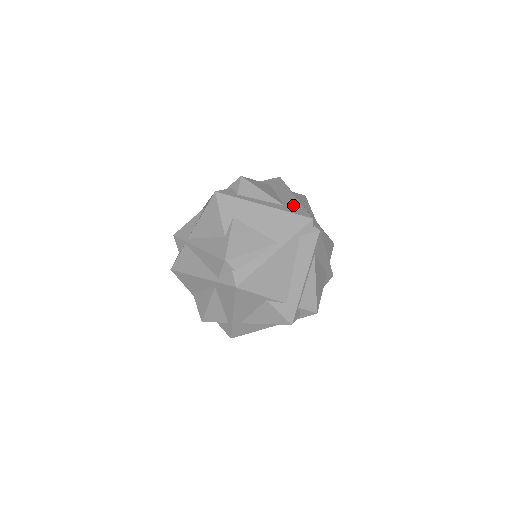
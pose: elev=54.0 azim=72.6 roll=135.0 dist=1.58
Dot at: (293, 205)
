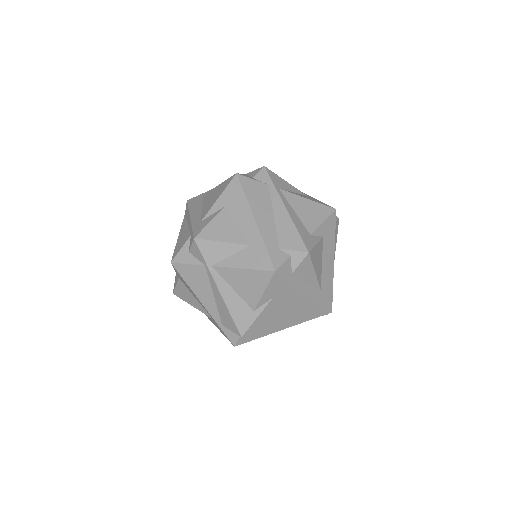
Dot at: (327, 287)
